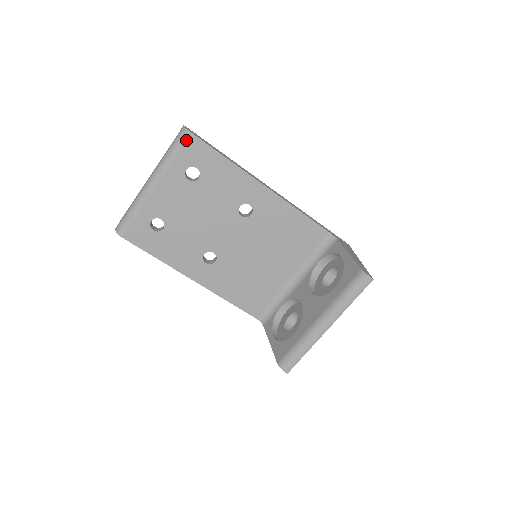
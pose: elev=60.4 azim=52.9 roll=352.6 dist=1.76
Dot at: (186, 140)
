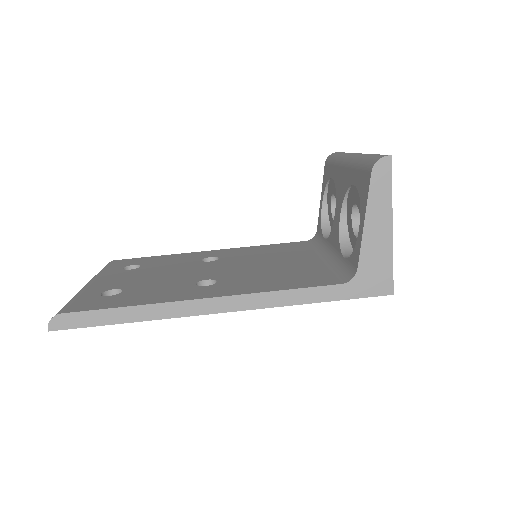
Dot at: (111, 263)
